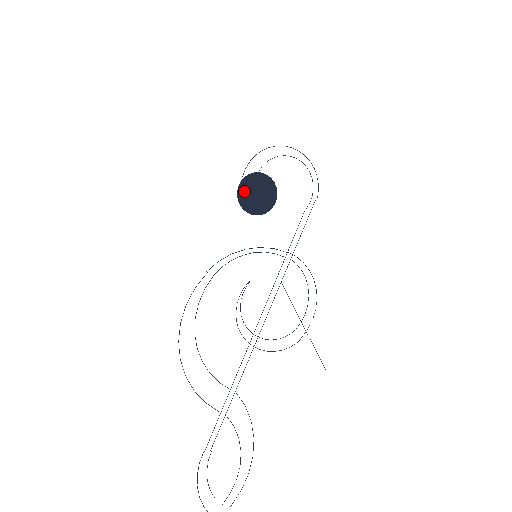
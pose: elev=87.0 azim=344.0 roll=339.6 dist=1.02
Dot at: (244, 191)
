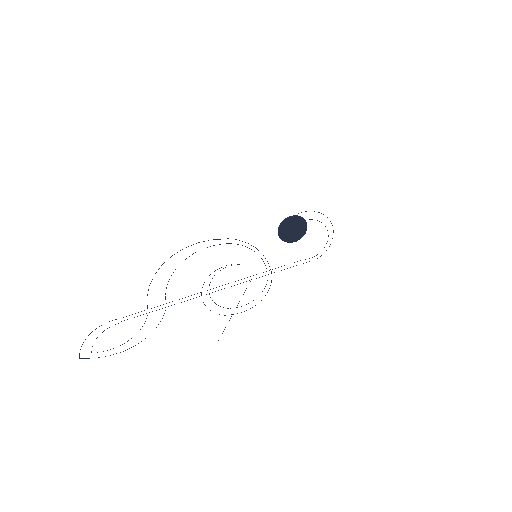
Dot at: (289, 221)
